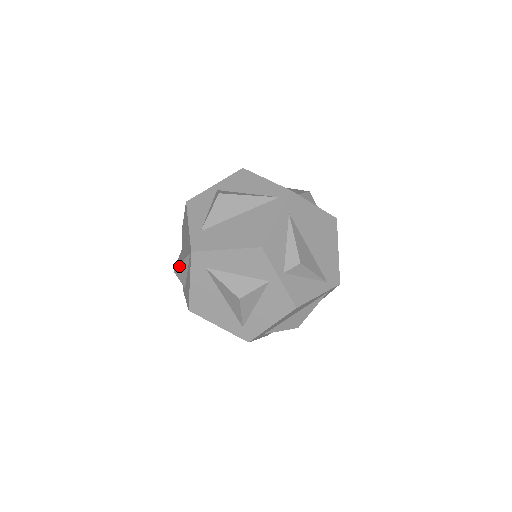
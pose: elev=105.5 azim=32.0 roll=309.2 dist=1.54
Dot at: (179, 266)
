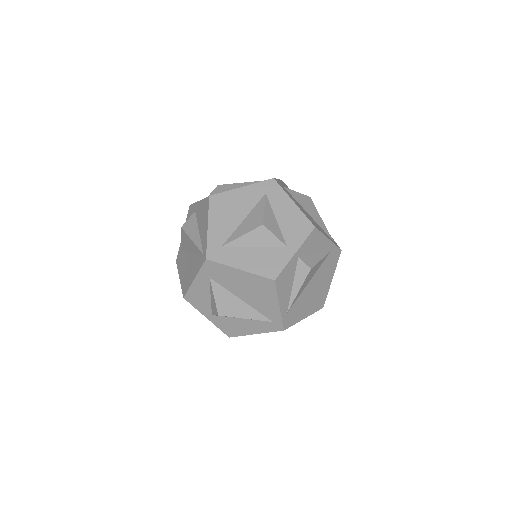
Dot at: (234, 184)
